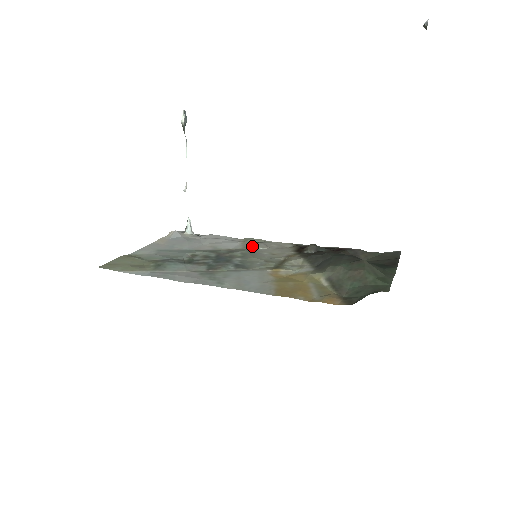
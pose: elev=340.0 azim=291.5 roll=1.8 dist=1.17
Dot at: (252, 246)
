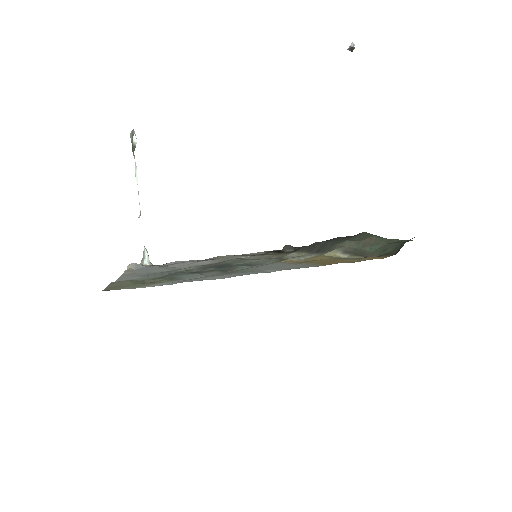
Dot at: (231, 258)
